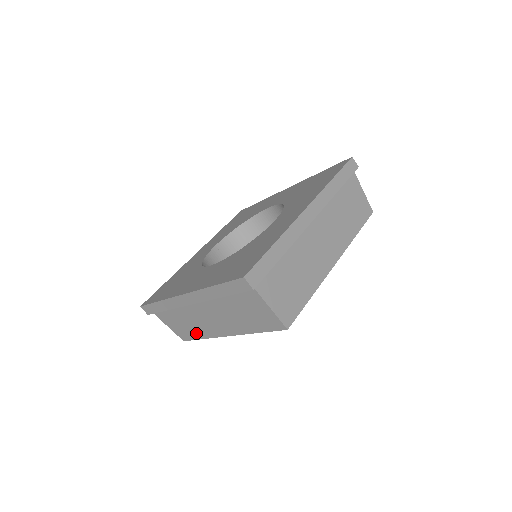
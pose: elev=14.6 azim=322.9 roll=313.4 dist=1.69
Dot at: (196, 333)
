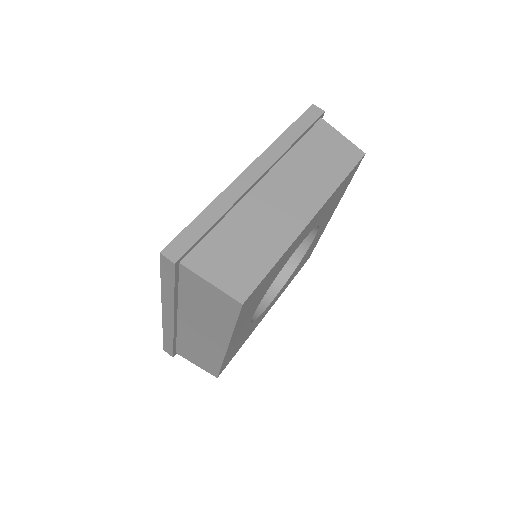
Dot at: (212, 360)
